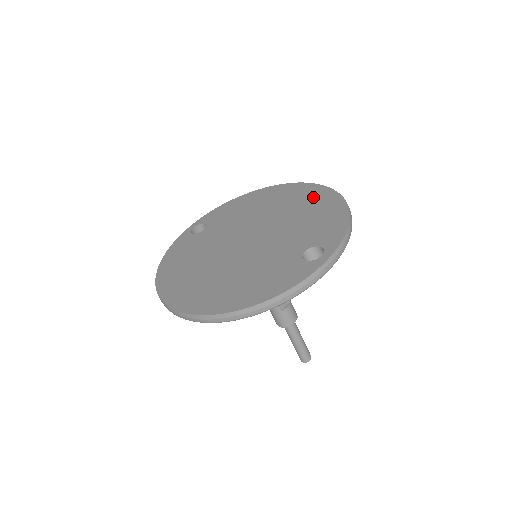
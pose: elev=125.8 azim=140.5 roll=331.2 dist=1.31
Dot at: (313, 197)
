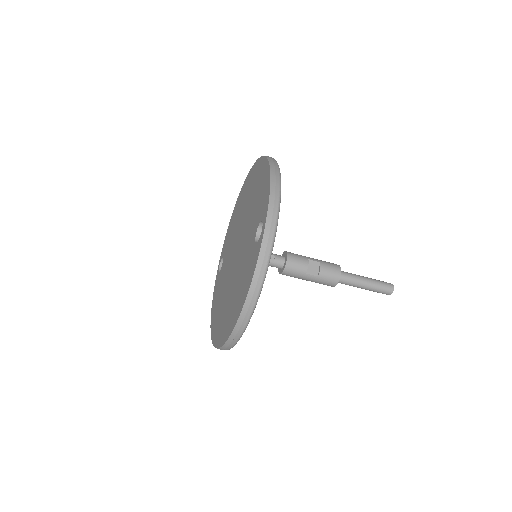
Dot at: (256, 176)
